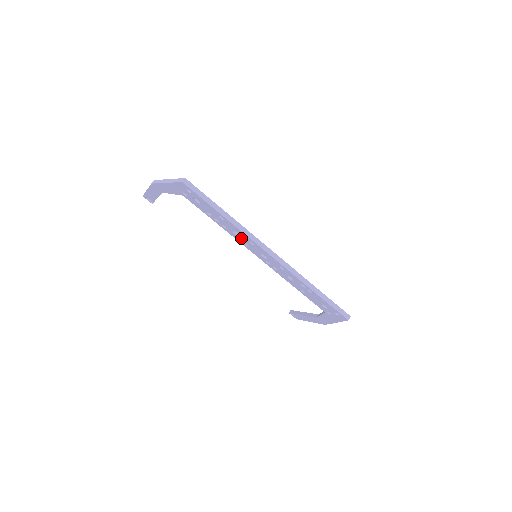
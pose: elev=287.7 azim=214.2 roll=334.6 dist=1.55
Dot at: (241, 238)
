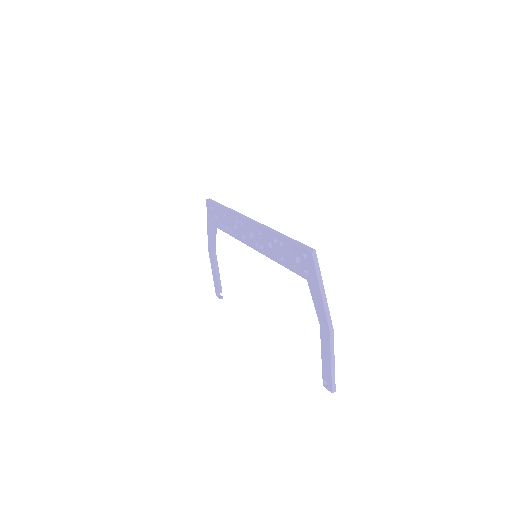
Dot at: (238, 229)
